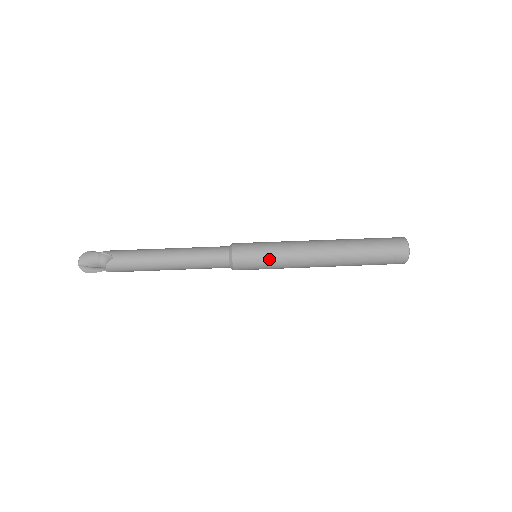
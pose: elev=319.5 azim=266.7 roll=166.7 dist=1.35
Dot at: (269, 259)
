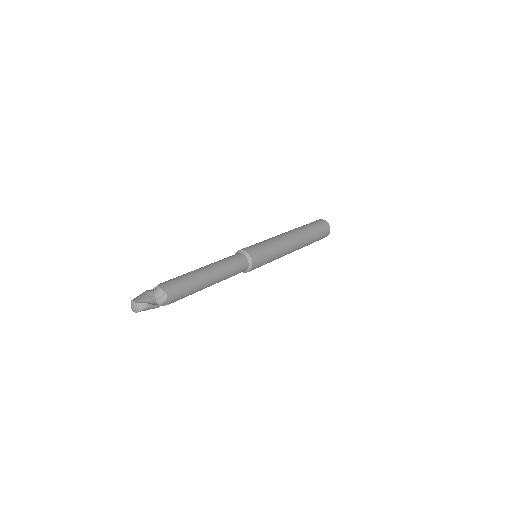
Dot at: (263, 243)
